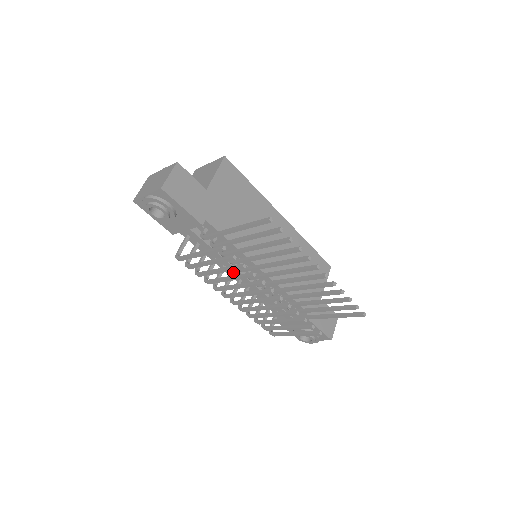
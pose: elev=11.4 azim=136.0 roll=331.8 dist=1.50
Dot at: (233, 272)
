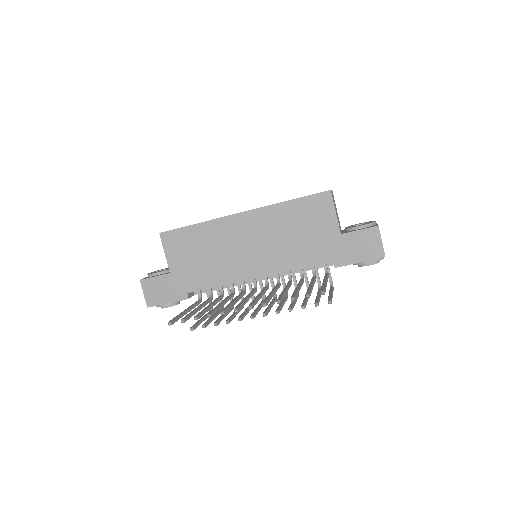
Dot at: occluded
